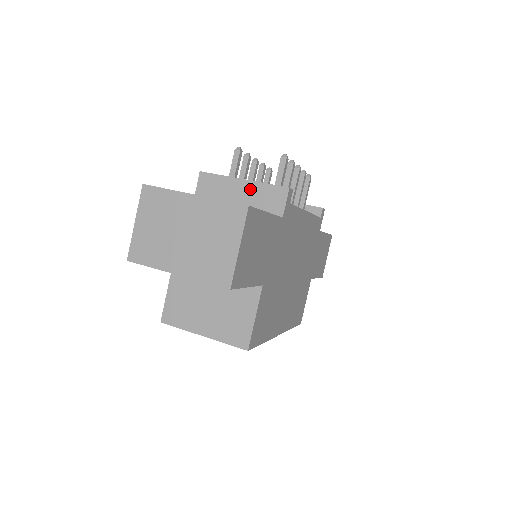
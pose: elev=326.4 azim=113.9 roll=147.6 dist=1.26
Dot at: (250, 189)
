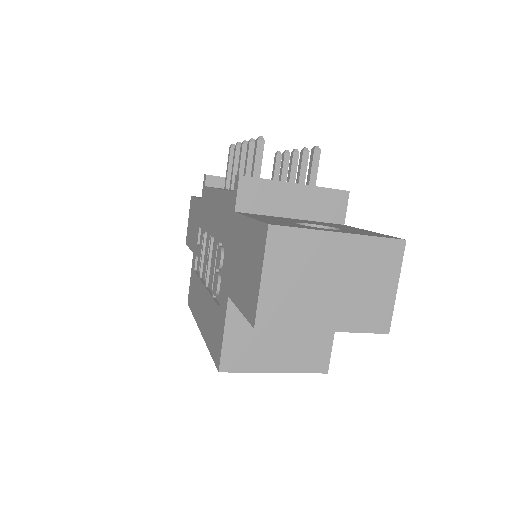
Dot at: (306, 195)
